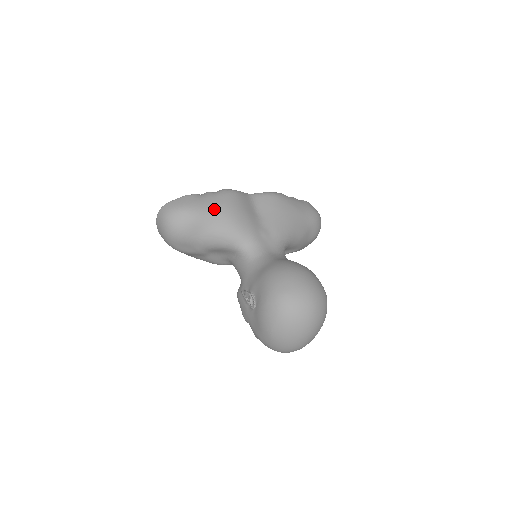
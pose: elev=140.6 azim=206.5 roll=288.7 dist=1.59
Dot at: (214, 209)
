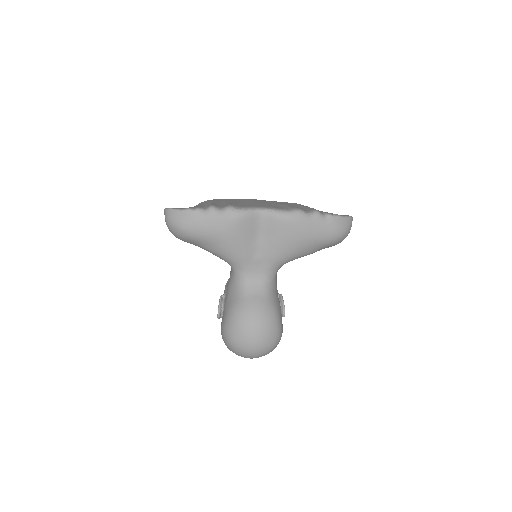
Dot at: (209, 234)
